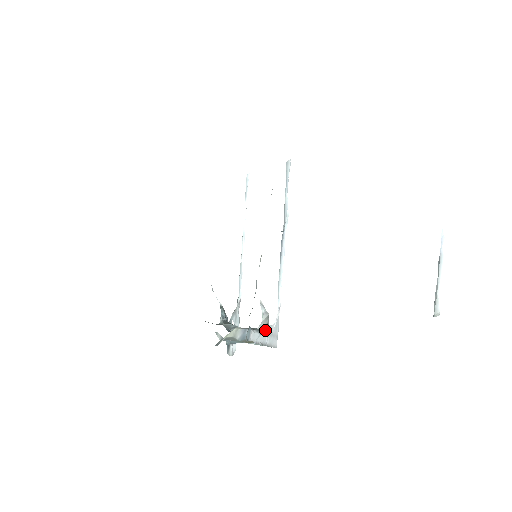
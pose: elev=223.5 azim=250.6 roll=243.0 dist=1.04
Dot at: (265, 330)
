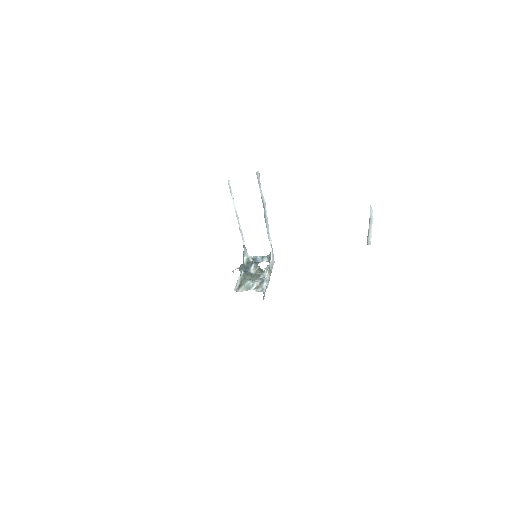
Dot at: (269, 273)
